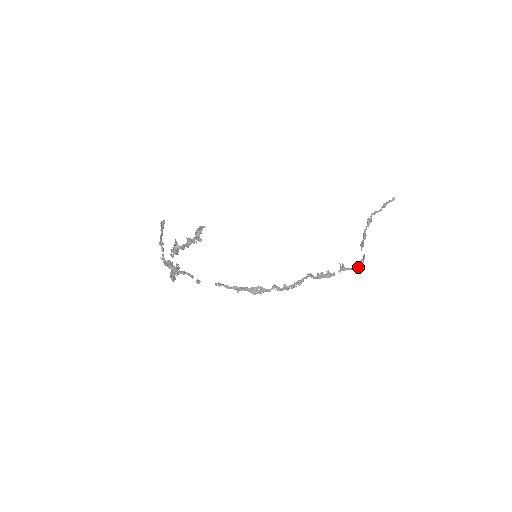
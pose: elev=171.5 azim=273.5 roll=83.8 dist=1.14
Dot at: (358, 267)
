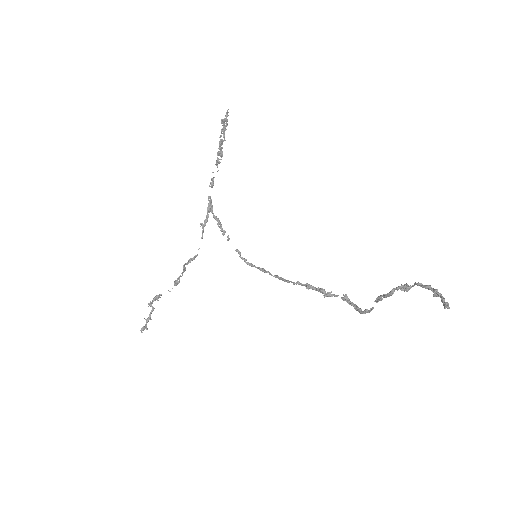
Dot at: occluded
